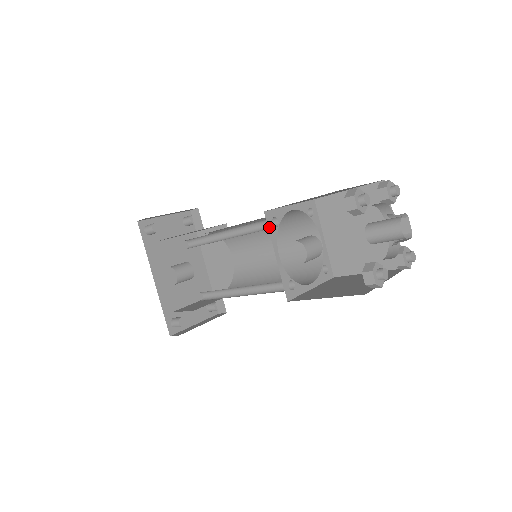
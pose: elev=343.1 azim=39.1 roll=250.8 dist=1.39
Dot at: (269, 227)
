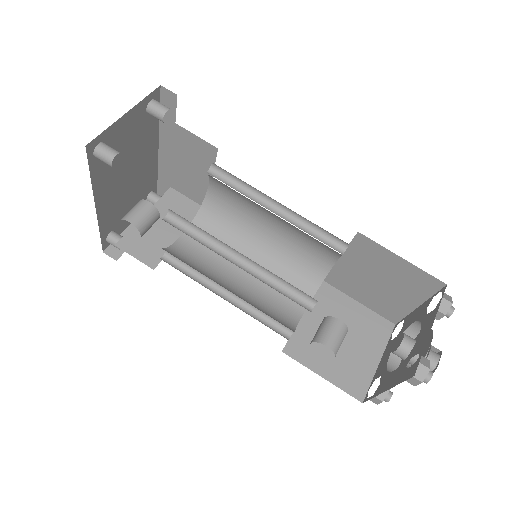
Dot at: occluded
